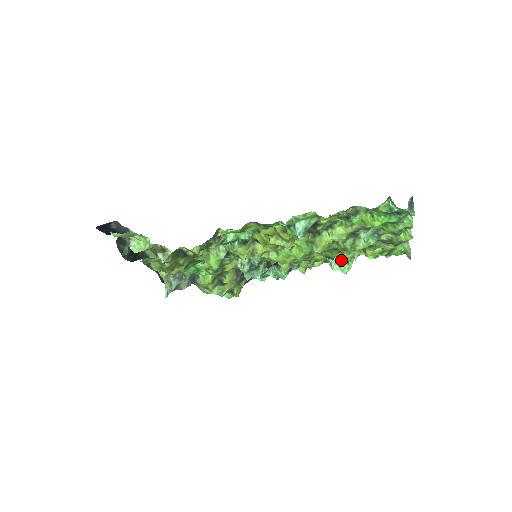
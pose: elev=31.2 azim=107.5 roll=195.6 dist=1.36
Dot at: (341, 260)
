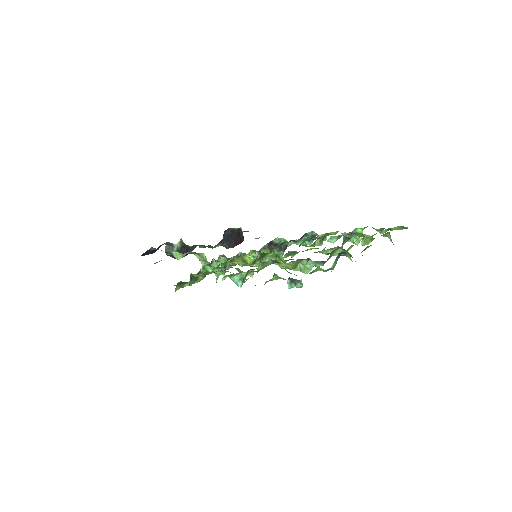
Dot at: (347, 235)
